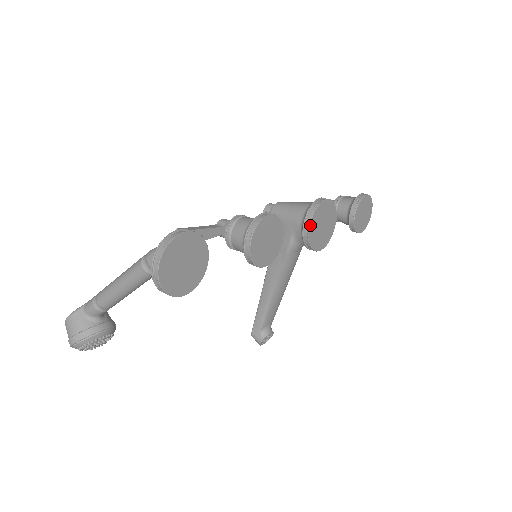
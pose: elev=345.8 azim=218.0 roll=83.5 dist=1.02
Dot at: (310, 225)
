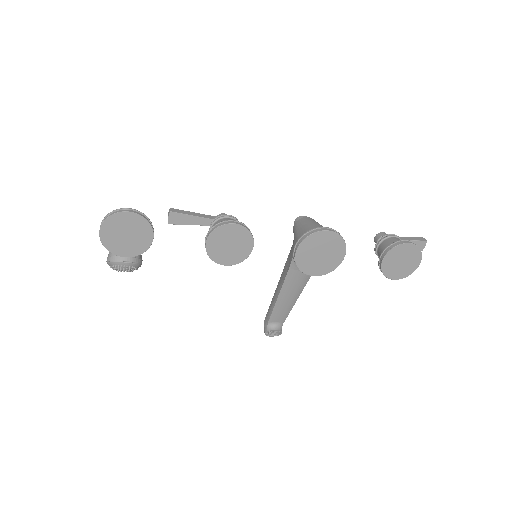
Dot at: (298, 248)
